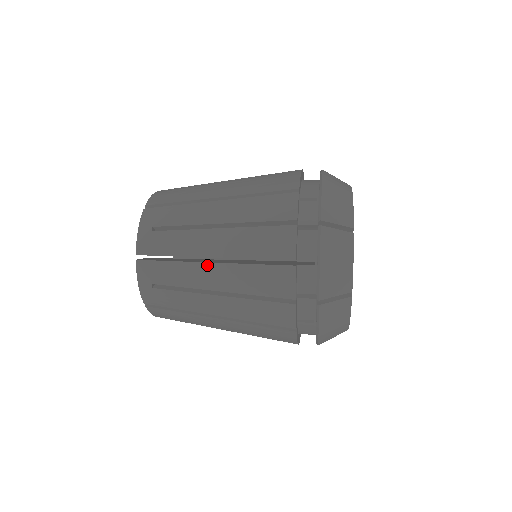
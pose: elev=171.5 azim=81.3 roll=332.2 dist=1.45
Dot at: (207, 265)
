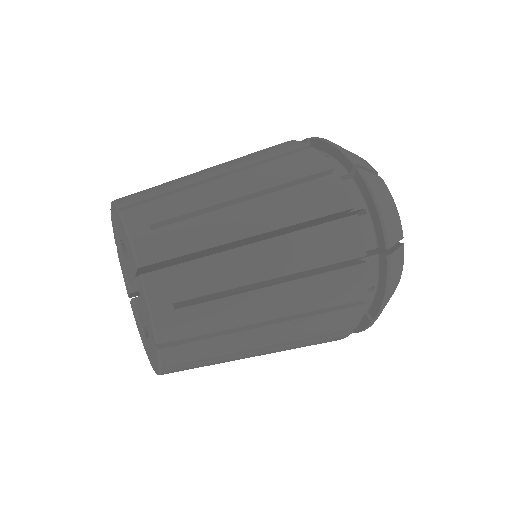
Dot at: (250, 248)
